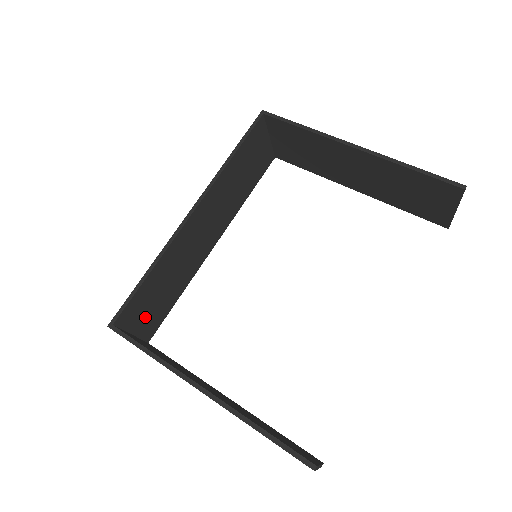
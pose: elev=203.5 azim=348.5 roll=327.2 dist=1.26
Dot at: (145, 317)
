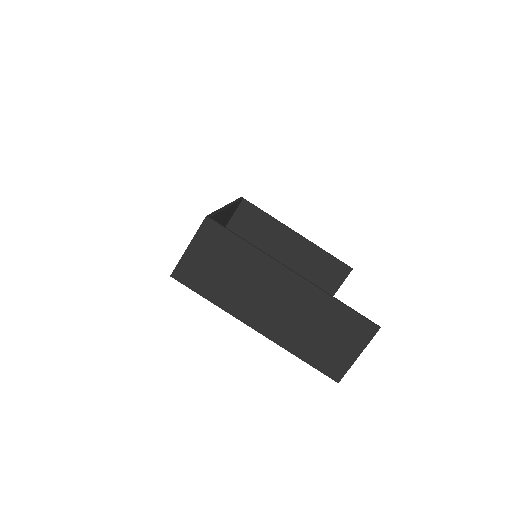
Dot at: occluded
